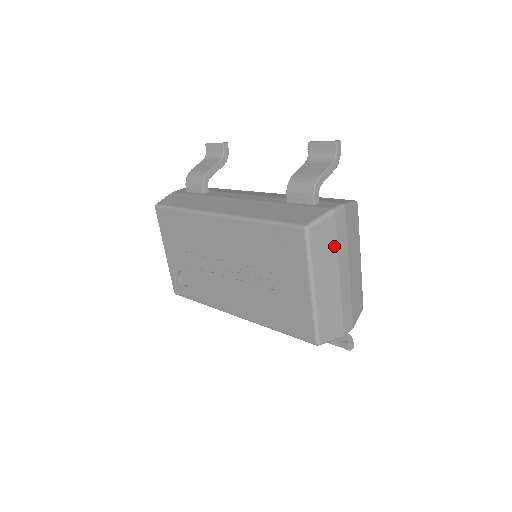
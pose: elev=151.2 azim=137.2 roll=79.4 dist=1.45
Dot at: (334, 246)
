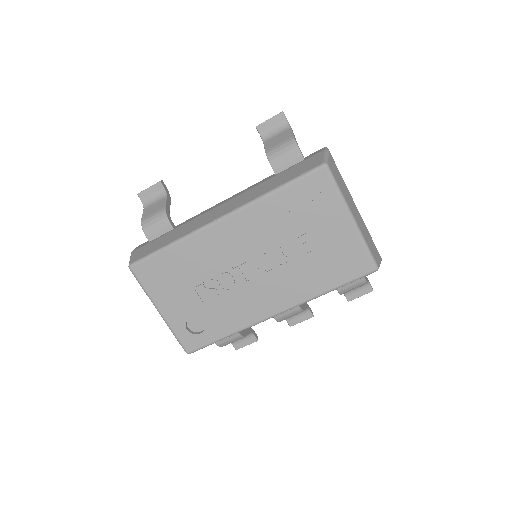
Dot at: (342, 179)
